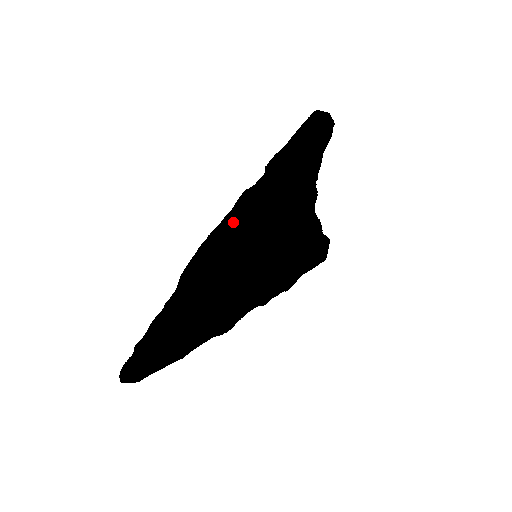
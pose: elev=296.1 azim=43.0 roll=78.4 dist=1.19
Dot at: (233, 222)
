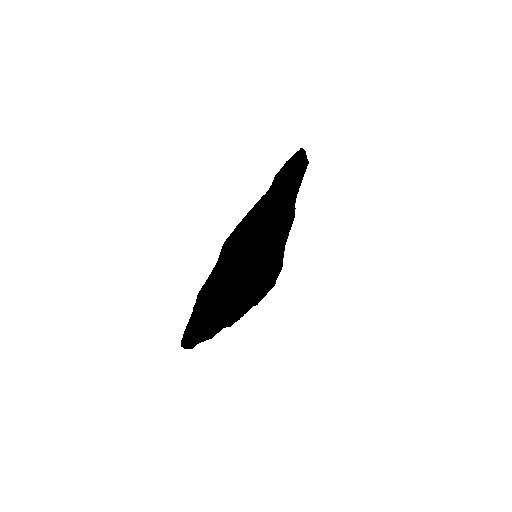
Dot at: (265, 210)
